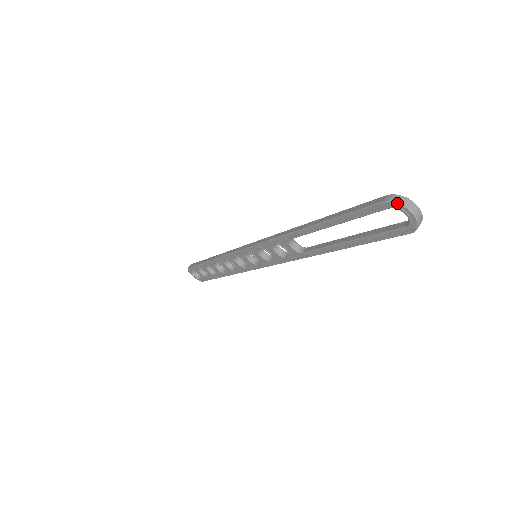
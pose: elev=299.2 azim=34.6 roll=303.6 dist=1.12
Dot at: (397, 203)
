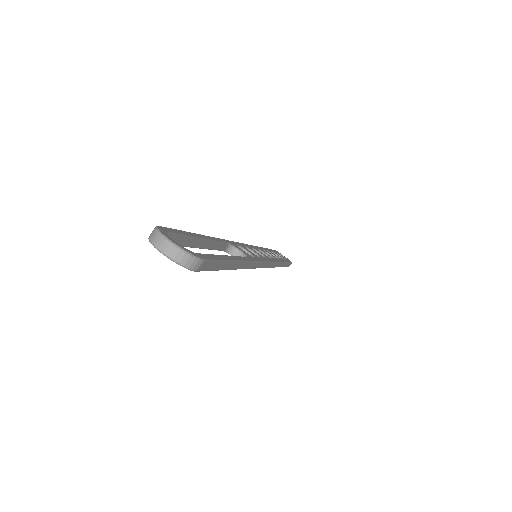
Dot at: (149, 241)
